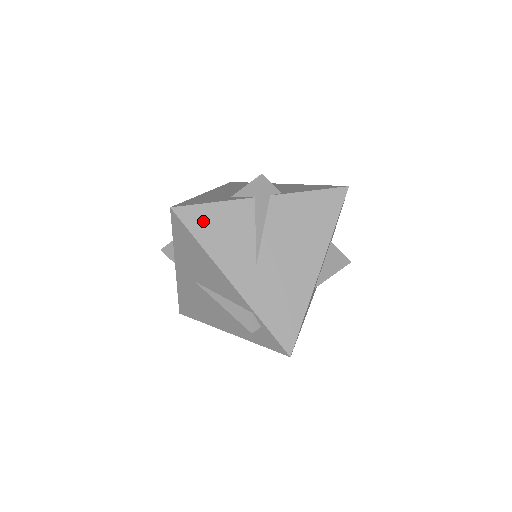
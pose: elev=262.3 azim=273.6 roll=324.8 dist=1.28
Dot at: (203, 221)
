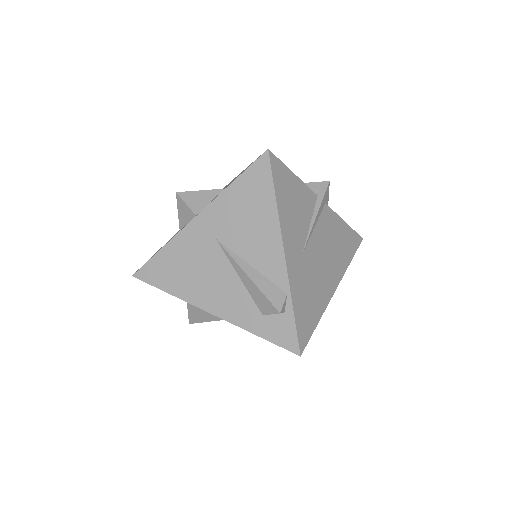
Dot at: (284, 182)
